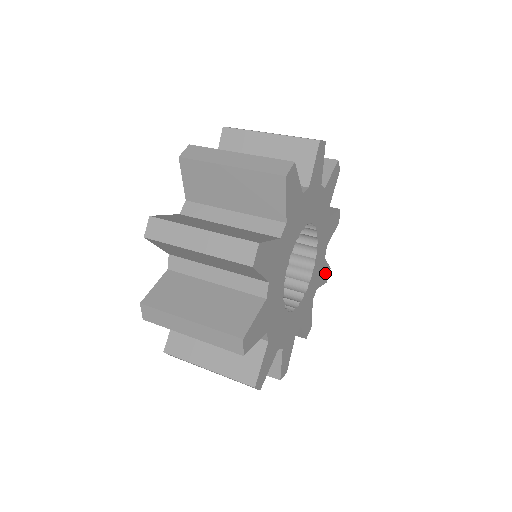
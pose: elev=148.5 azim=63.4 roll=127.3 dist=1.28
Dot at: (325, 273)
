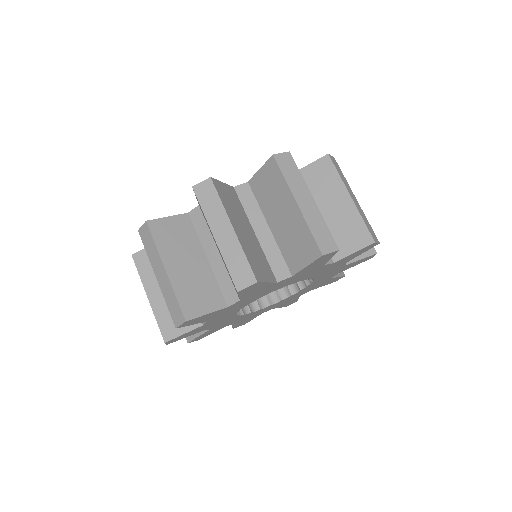
Dot at: (290, 302)
